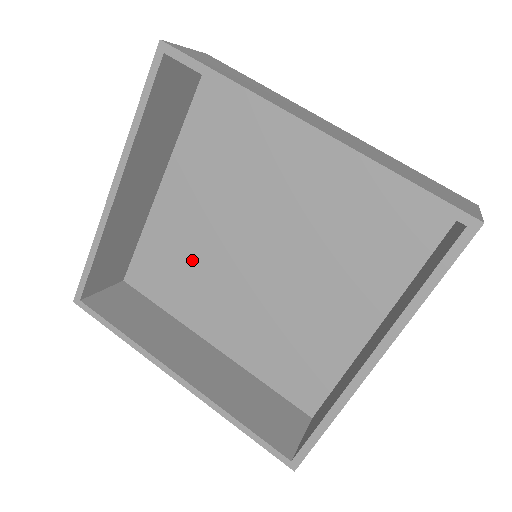
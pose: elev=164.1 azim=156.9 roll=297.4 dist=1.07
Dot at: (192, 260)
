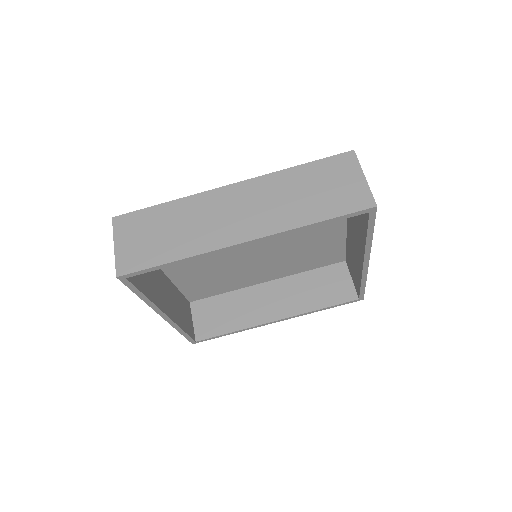
Dot at: (218, 273)
